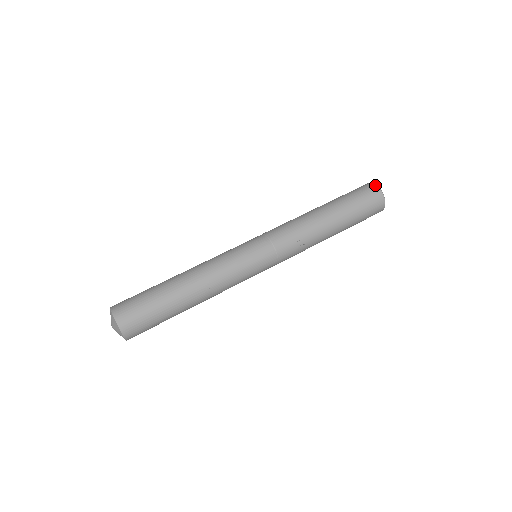
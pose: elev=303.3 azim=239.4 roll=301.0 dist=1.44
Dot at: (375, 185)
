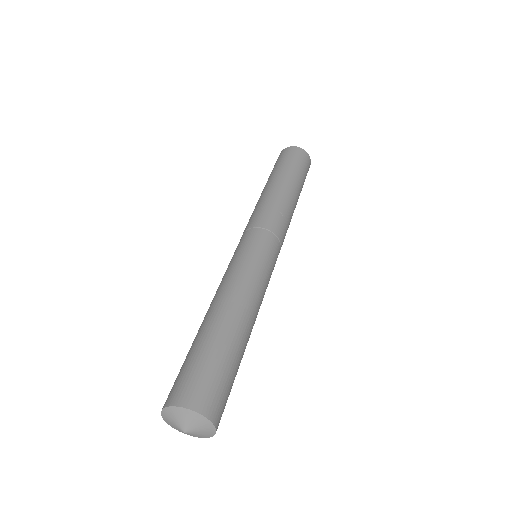
Dot at: (285, 148)
